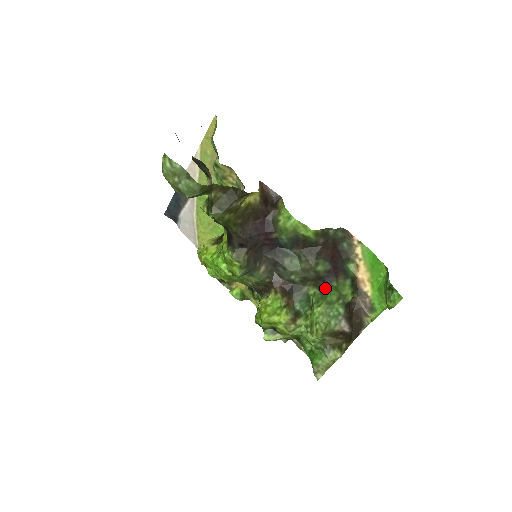
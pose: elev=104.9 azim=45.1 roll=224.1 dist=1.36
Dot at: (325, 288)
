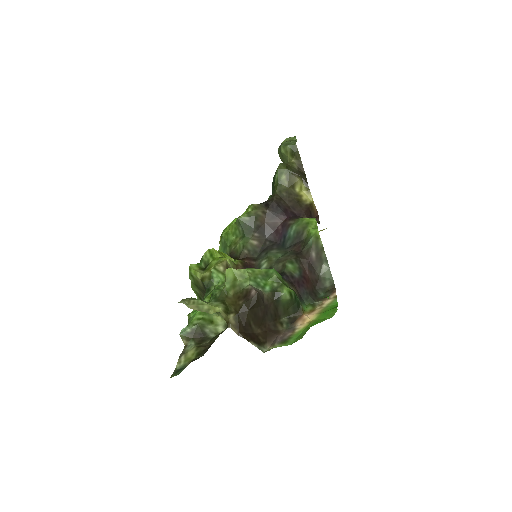
Dot at: occluded
